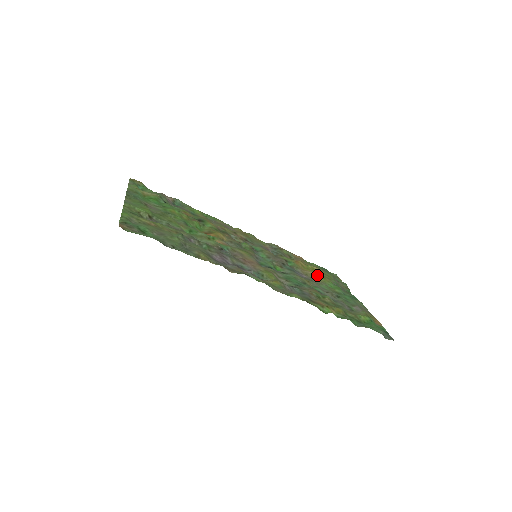
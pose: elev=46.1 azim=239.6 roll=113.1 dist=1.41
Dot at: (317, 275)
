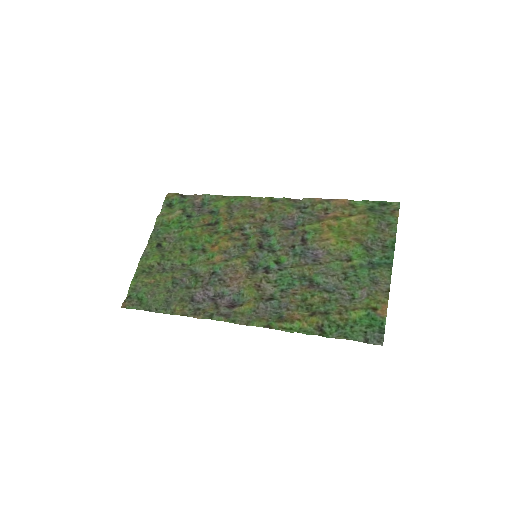
Dot at: (340, 241)
